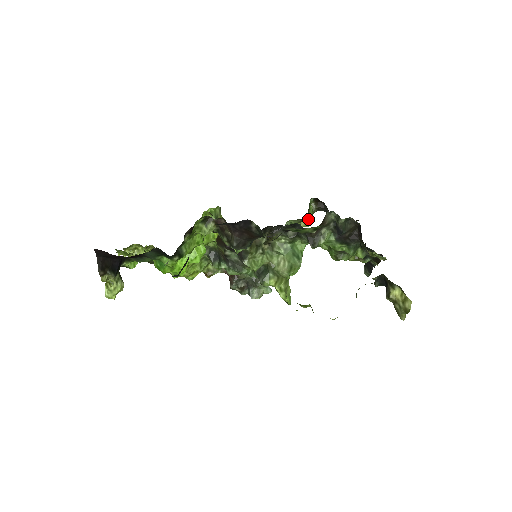
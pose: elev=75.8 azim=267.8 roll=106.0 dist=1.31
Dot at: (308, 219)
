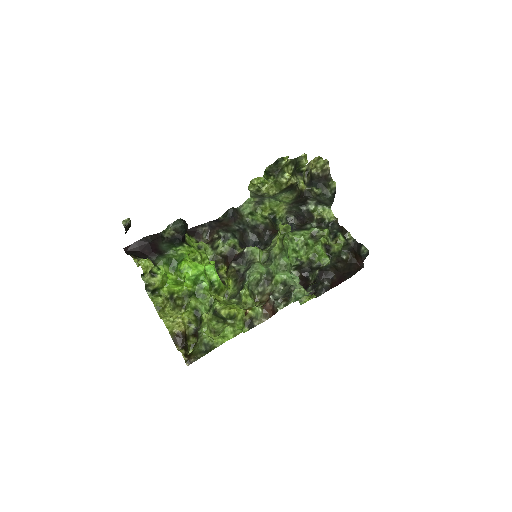
Dot at: (312, 296)
